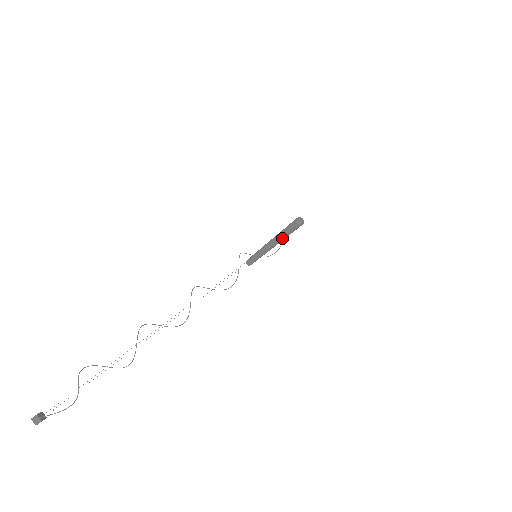
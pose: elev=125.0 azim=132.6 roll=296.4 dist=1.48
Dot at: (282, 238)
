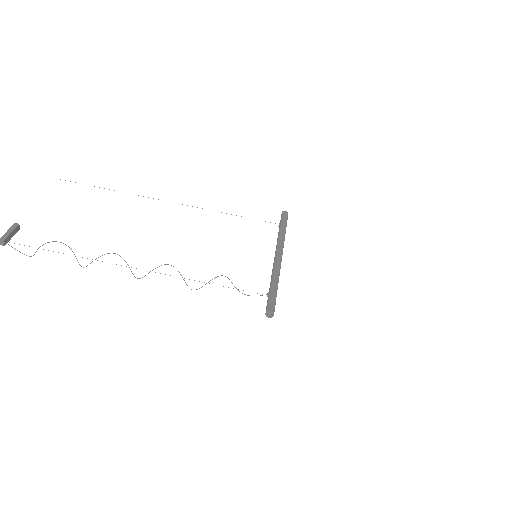
Dot at: occluded
